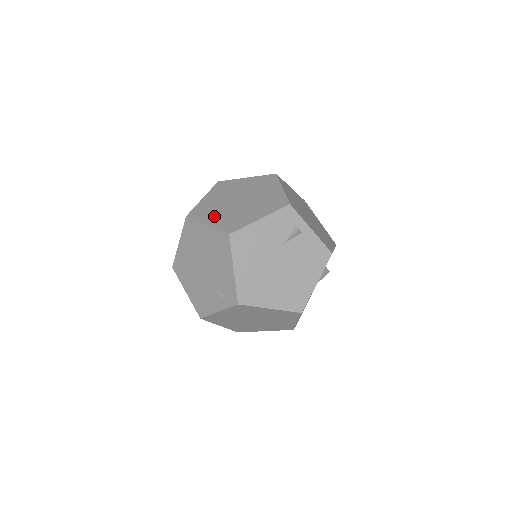
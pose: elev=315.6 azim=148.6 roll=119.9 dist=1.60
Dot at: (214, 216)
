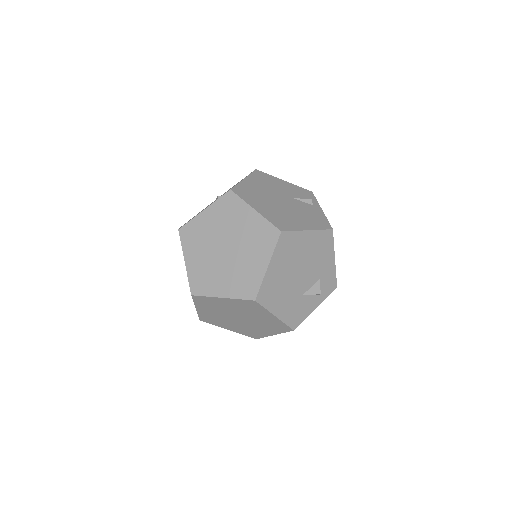
Dot at: occluded
